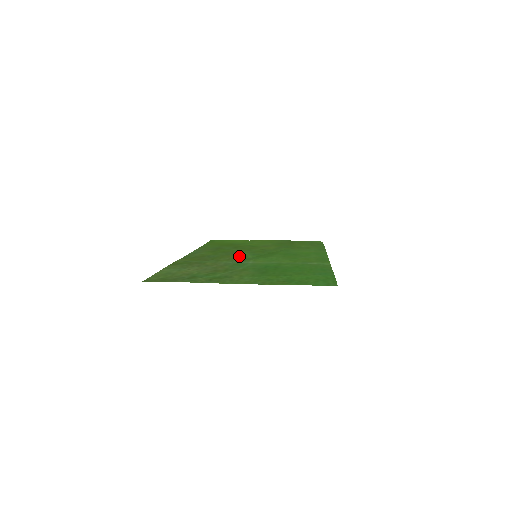
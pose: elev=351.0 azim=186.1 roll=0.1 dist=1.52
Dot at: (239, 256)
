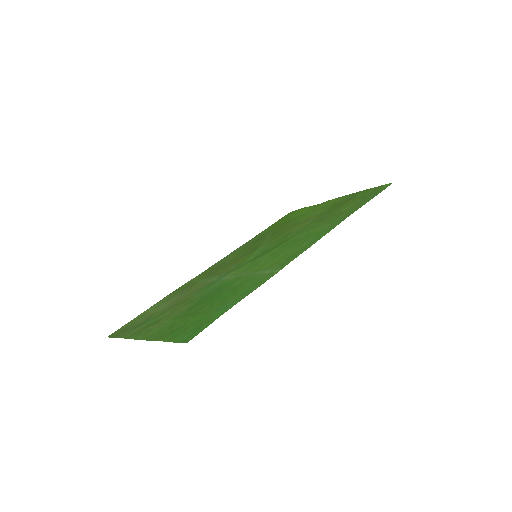
Dot at: (242, 260)
